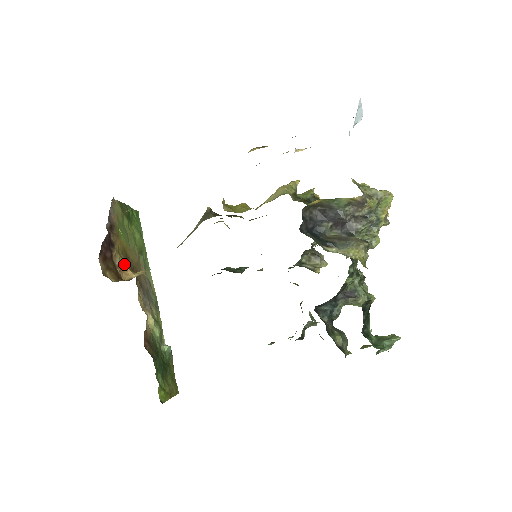
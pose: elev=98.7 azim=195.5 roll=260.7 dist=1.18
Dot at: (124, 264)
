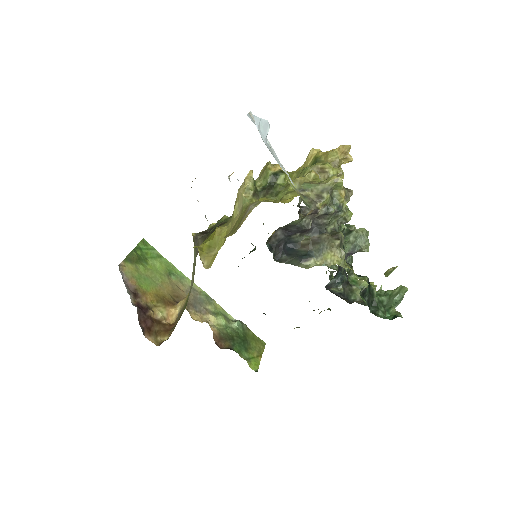
Dot at: (164, 309)
